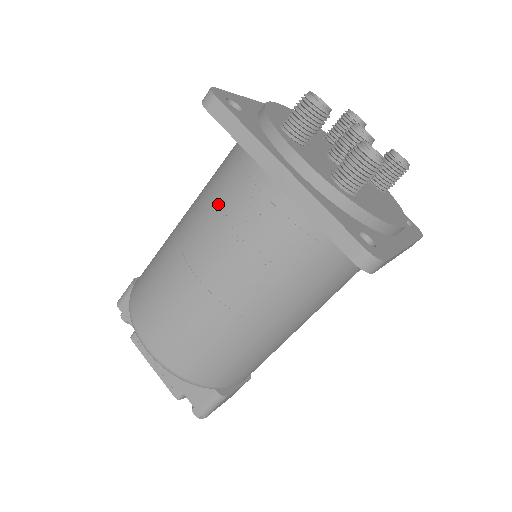
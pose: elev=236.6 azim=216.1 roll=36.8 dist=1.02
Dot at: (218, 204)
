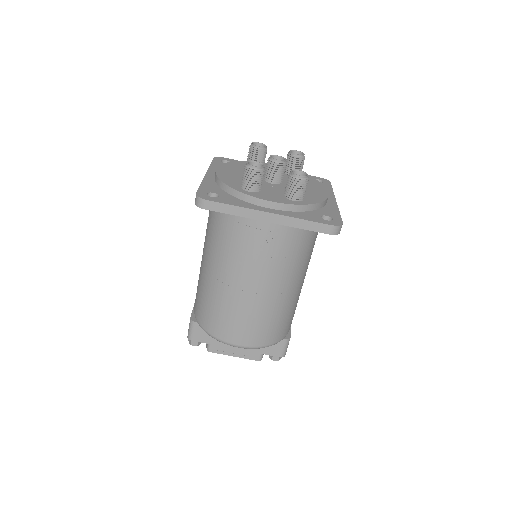
Dot at: (235, 249)
